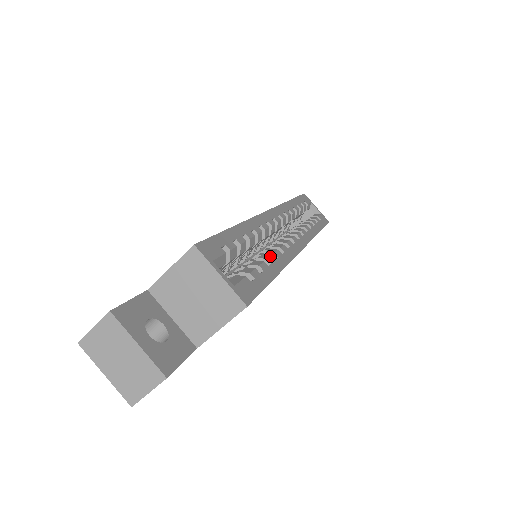
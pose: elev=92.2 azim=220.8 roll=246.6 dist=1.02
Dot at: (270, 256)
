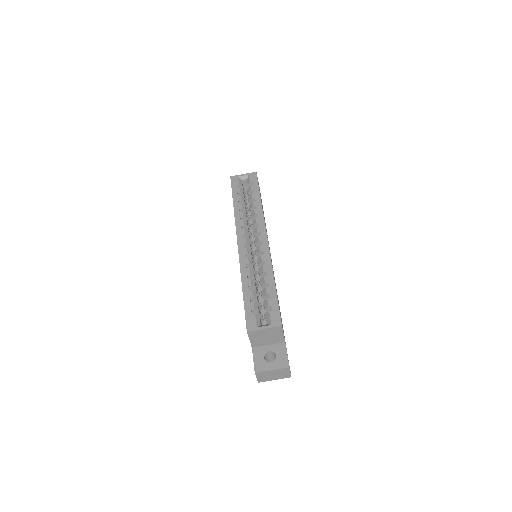
Dot at: (264, 278)
